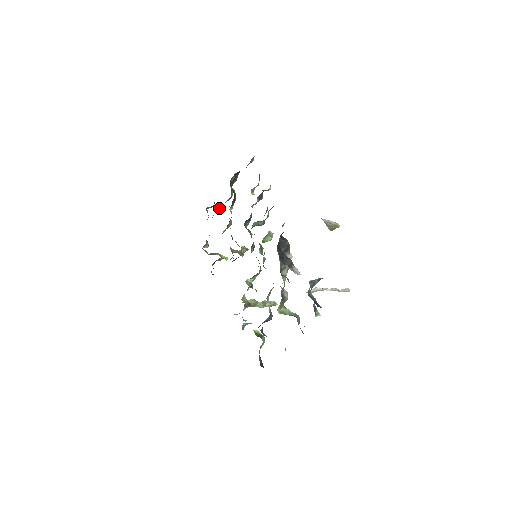
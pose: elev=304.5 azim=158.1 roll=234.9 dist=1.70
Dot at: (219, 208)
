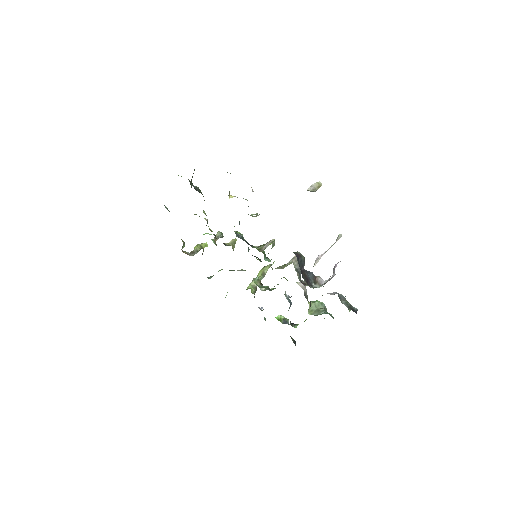
Dot at: occluded
